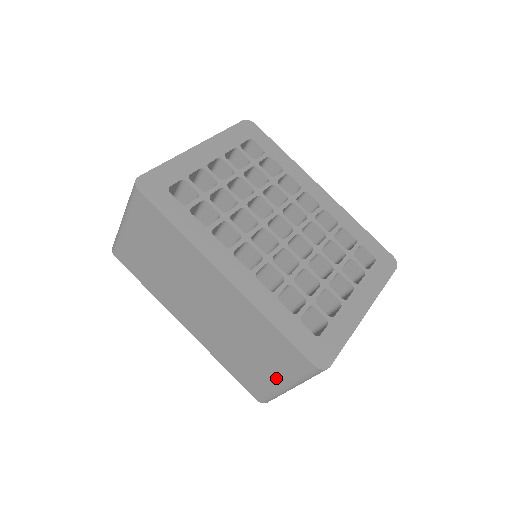
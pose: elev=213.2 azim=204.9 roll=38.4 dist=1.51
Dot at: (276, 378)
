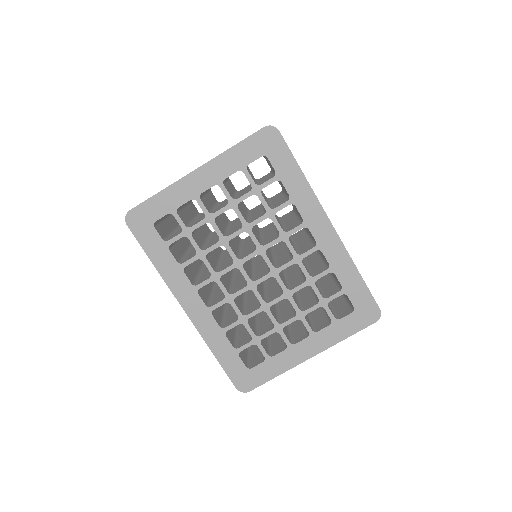
Dot at: occluded
